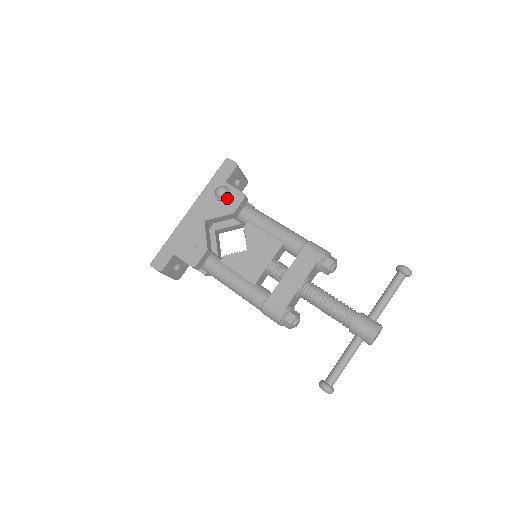
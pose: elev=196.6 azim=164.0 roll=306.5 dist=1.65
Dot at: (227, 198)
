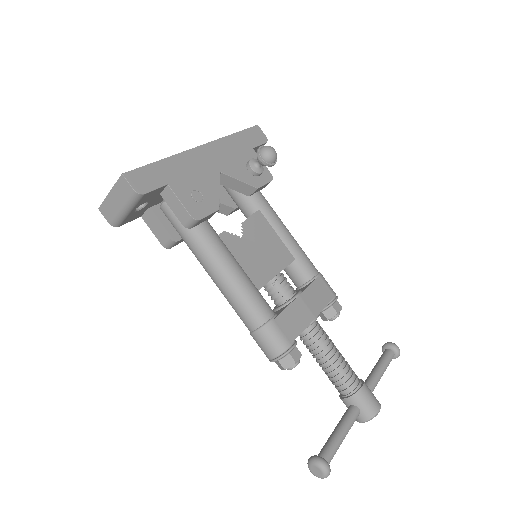
Dot at: (271, 165)
